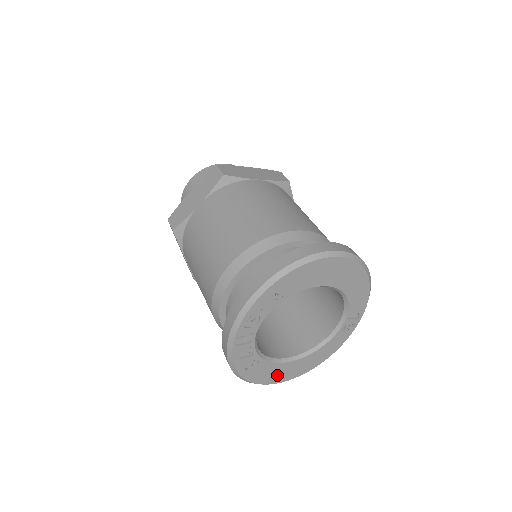
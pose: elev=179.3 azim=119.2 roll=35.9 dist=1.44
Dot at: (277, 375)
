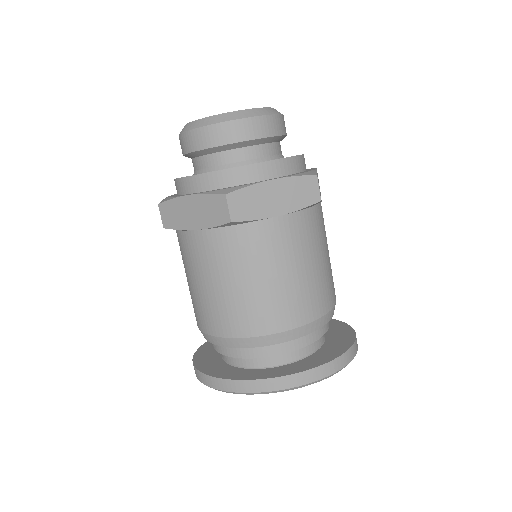
Dot at: occluded
